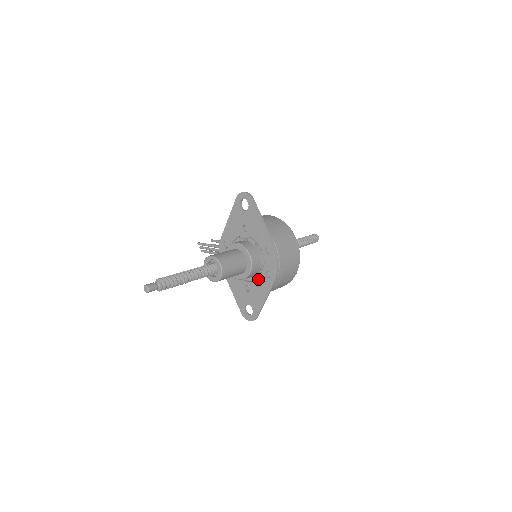
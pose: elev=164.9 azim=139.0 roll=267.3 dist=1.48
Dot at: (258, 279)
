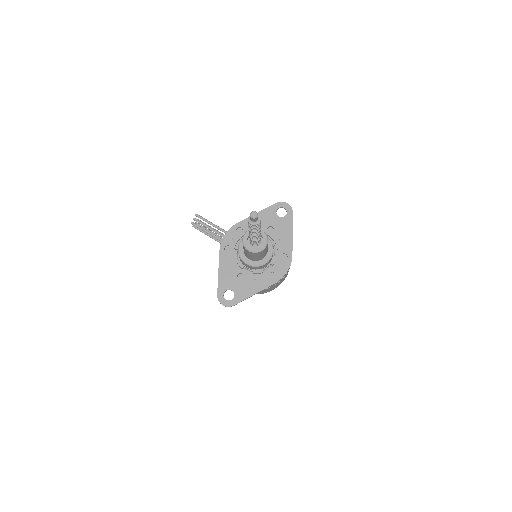
Dot at: (258, 274)
